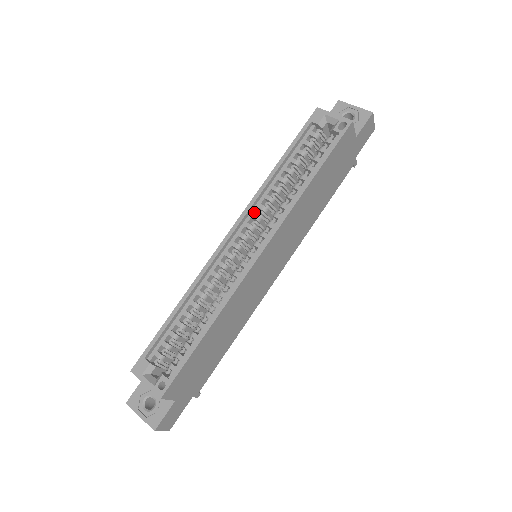
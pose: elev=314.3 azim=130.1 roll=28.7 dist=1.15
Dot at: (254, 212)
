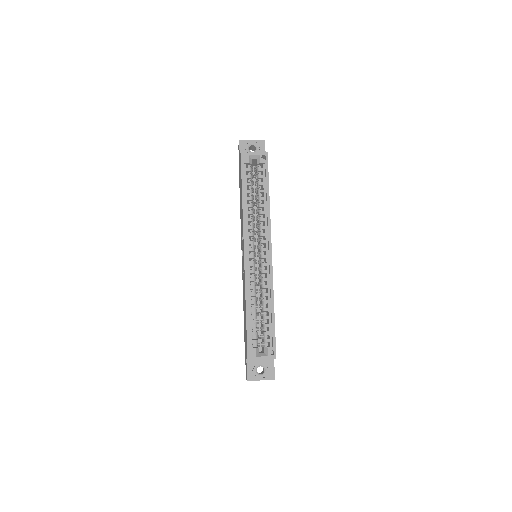
Dot at: (248, 233)
